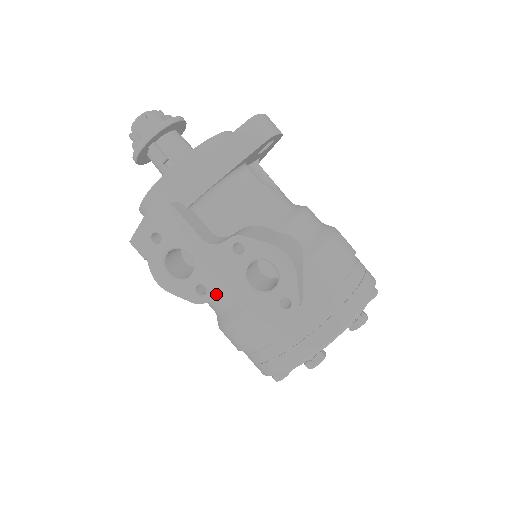
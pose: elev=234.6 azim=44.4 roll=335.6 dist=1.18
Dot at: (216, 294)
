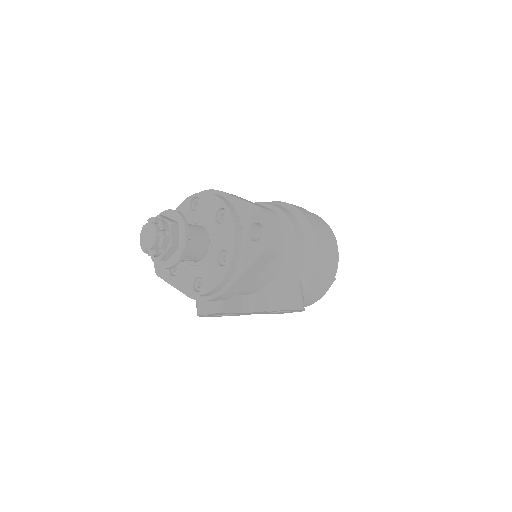
Dot at: (250, 314)
